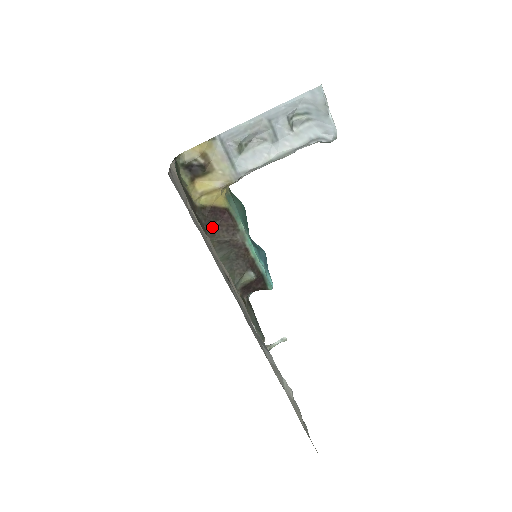
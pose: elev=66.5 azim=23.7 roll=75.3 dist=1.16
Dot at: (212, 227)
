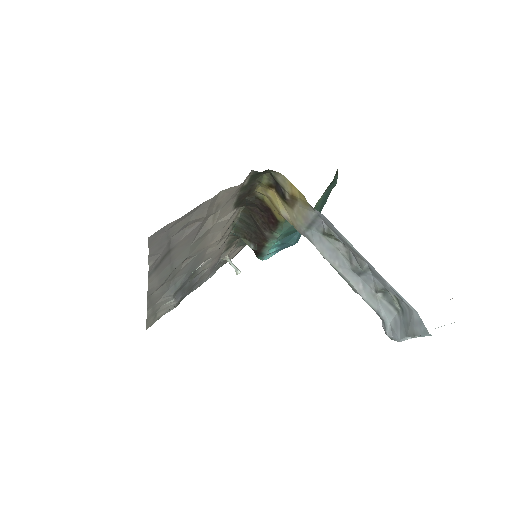
Dot at: (256, 208)
